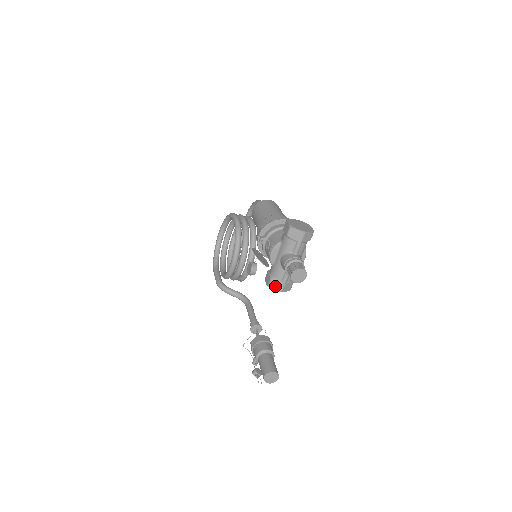
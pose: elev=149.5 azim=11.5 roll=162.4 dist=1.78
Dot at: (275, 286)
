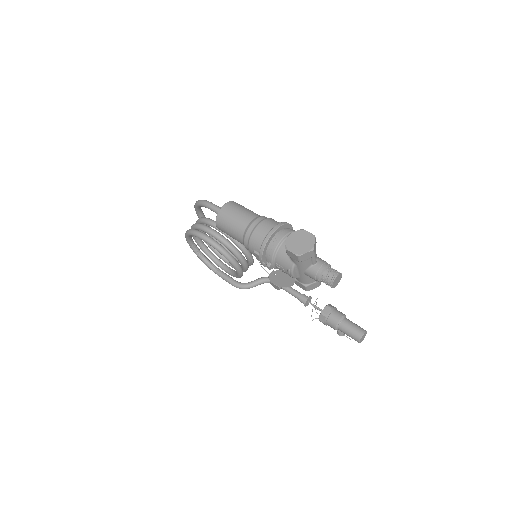
Dot at: (313, 287)
